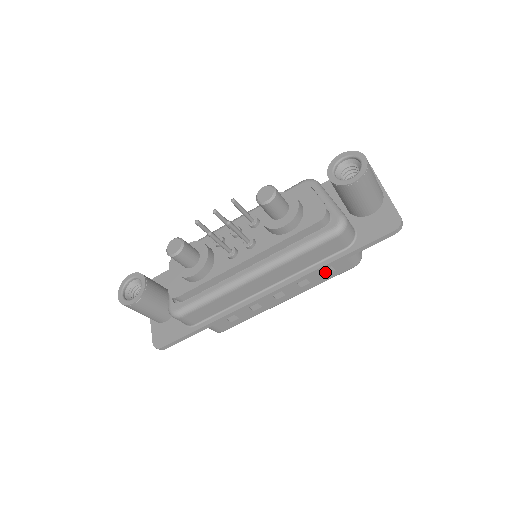
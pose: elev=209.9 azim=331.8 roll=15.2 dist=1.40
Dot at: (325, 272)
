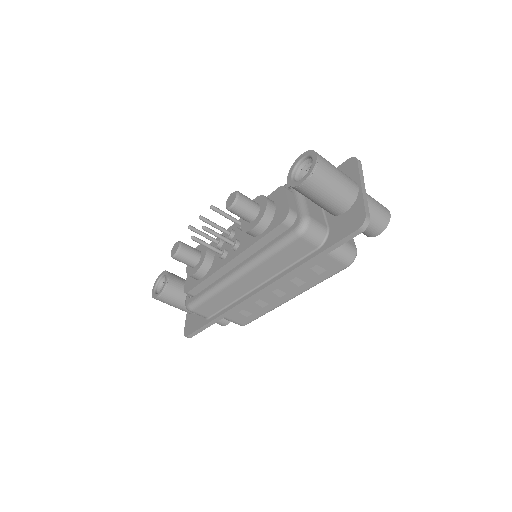
Dot at: (317, 272)
